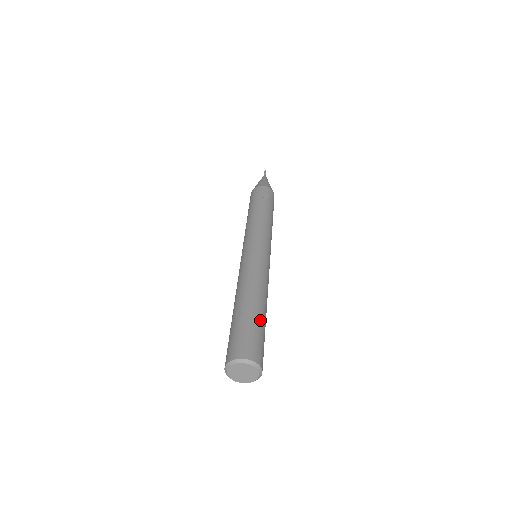
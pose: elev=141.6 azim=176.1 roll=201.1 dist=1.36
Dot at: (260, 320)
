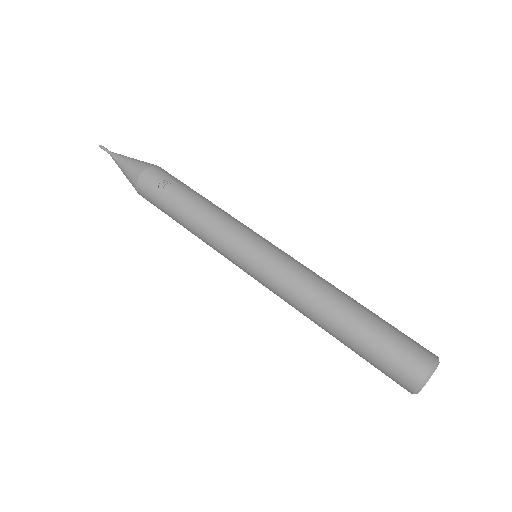
Dot at: (374, 322)
